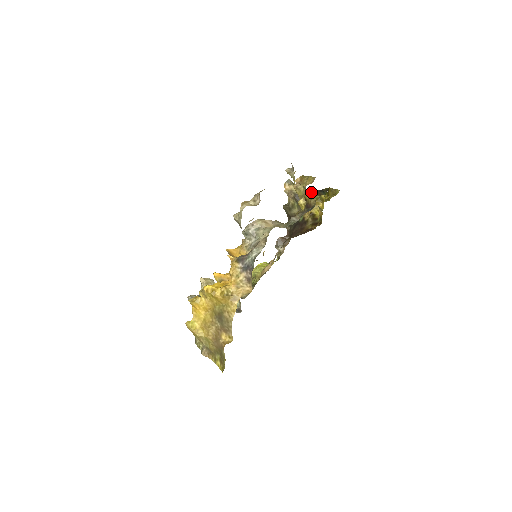
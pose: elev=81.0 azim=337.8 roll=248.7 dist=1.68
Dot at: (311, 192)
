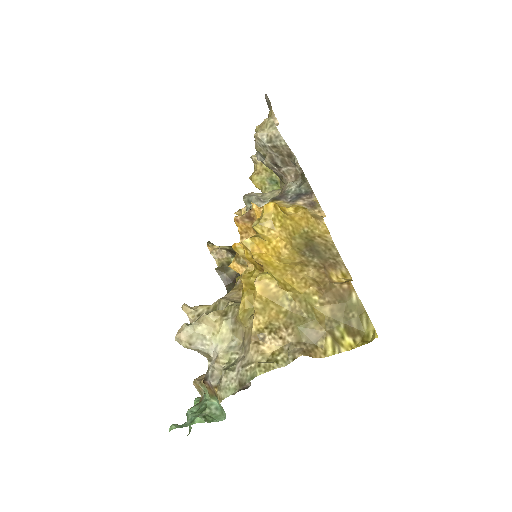
Dot at: occluded
